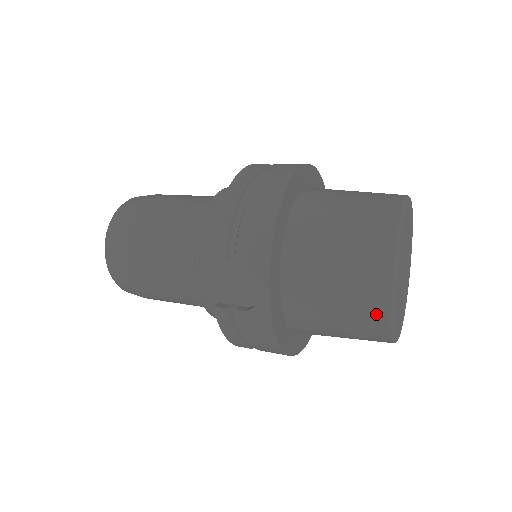
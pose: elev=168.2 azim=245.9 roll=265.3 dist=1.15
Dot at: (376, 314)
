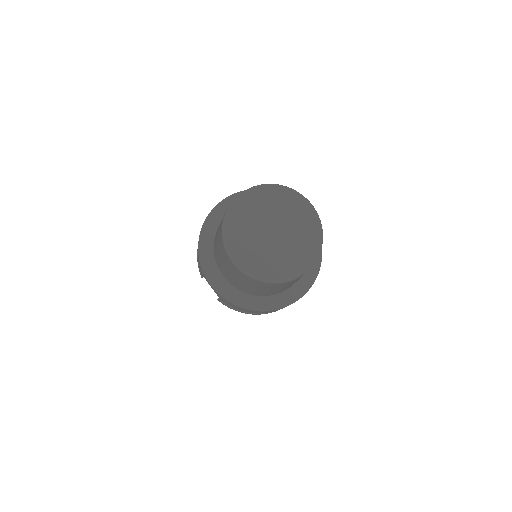
Dot at: (241, 274)
